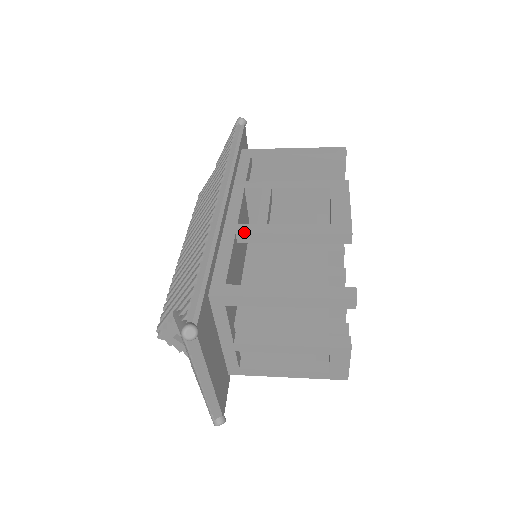
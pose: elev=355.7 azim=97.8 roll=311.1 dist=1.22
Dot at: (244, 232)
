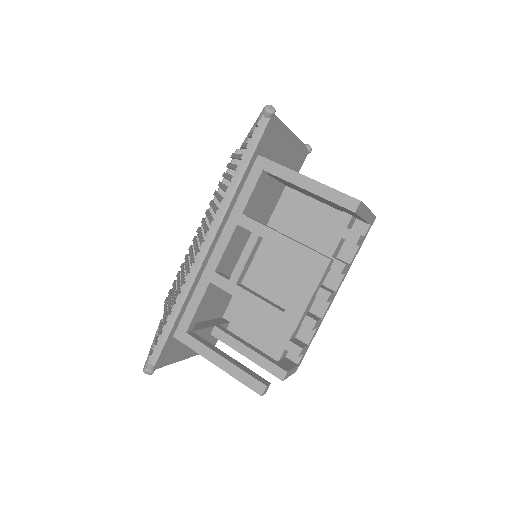
Dot at: (216, 284)
